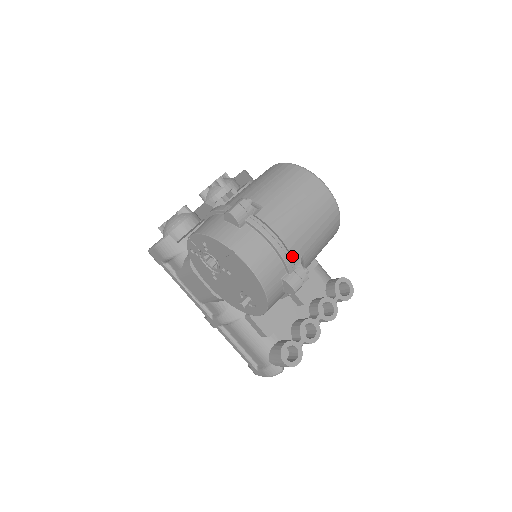
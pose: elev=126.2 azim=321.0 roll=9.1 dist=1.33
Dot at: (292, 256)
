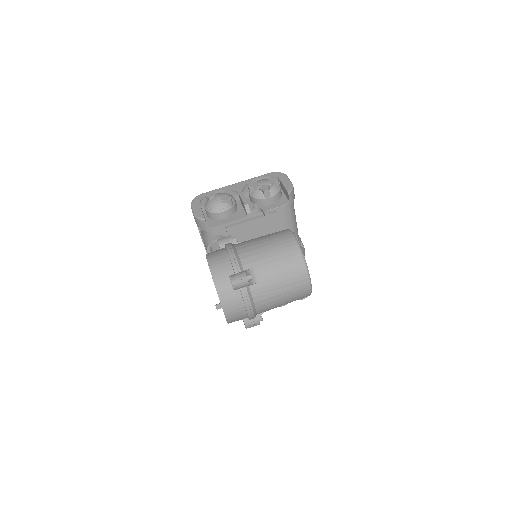
Dot at: (257, 313)
